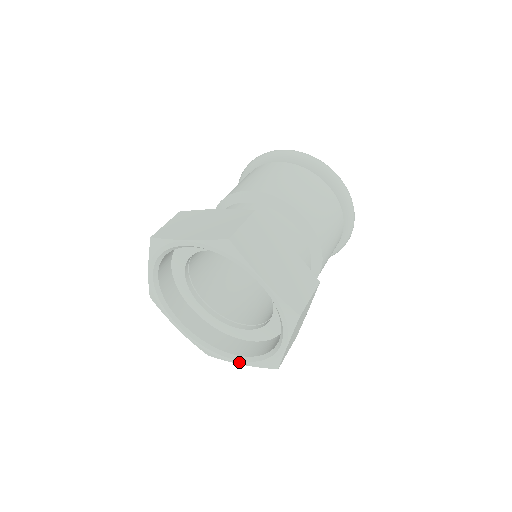
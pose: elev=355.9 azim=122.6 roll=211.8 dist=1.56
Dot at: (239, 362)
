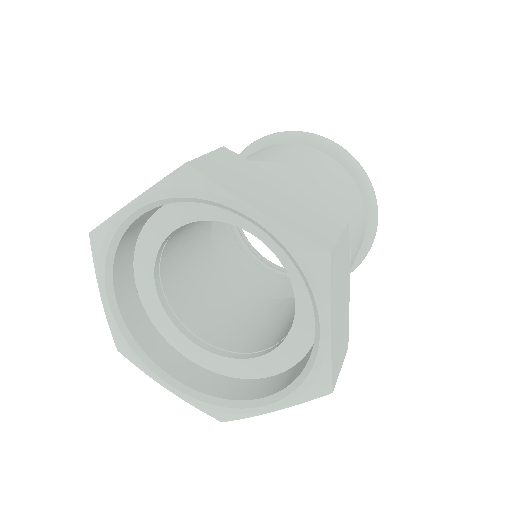
Dot at: (269, 408)
